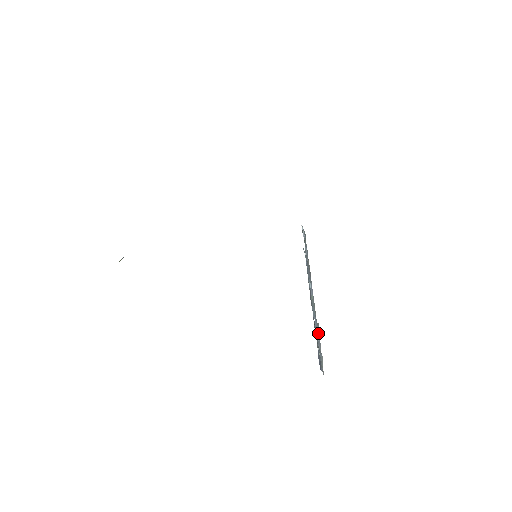
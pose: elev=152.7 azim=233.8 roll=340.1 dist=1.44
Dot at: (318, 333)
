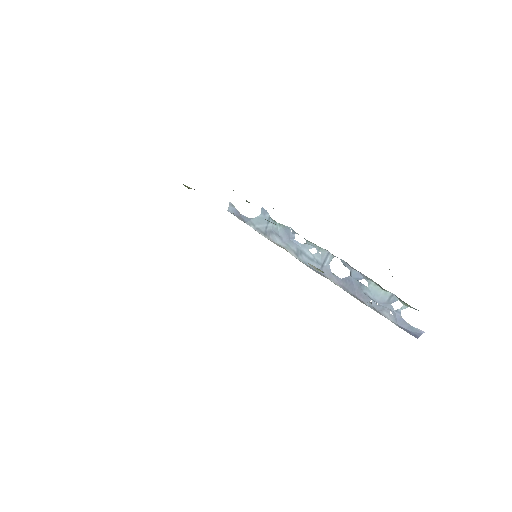
Dot at: (391, 301)
